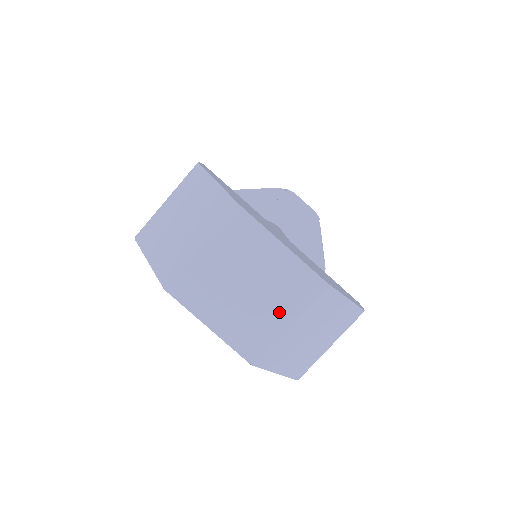
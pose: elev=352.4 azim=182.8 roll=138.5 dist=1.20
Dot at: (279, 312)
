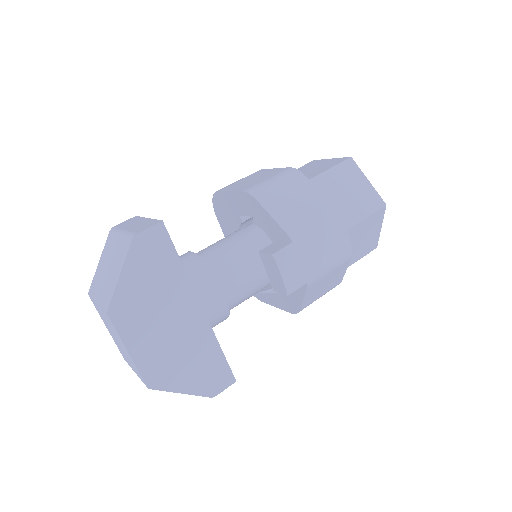
Dot at: (131, 365)
